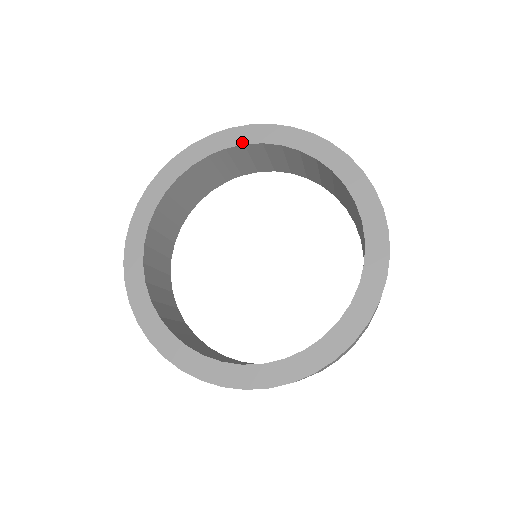
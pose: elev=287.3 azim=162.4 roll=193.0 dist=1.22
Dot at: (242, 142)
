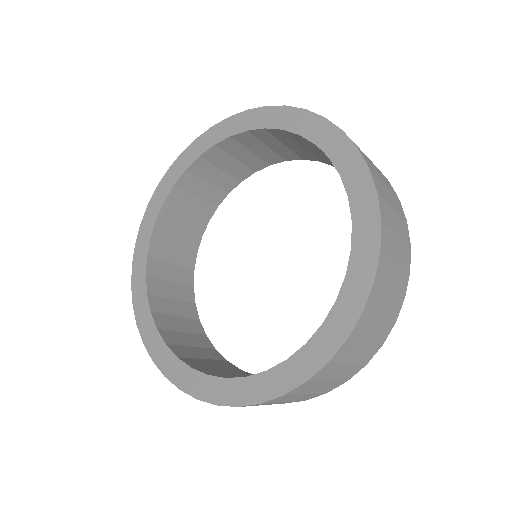
Dot at: (342, 172)
